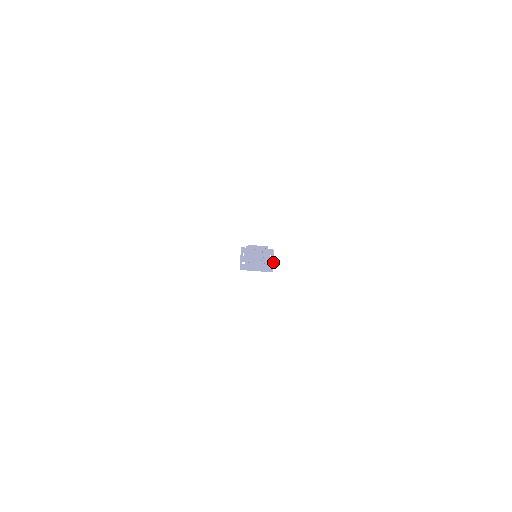
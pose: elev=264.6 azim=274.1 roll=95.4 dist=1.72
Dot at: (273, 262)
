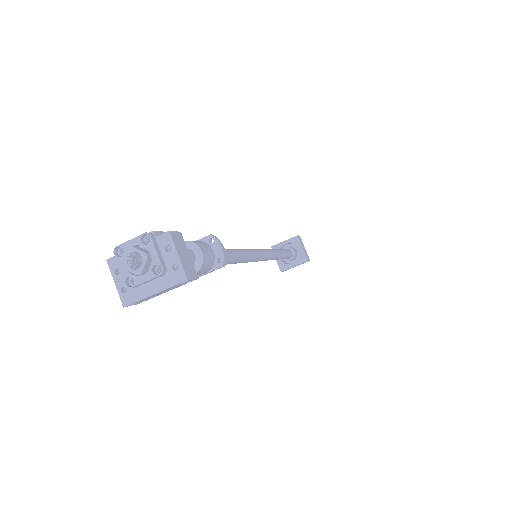
Dot at: (178, 258)
